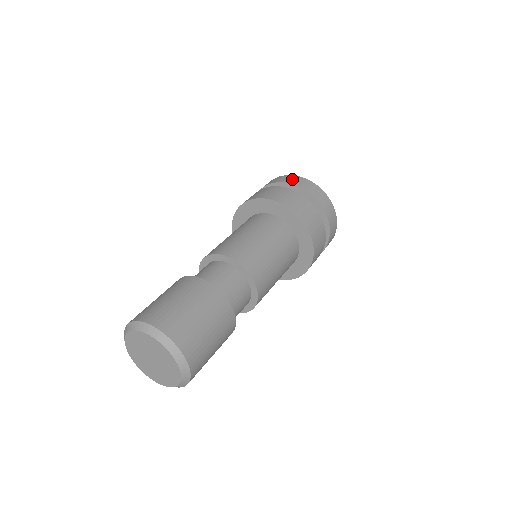
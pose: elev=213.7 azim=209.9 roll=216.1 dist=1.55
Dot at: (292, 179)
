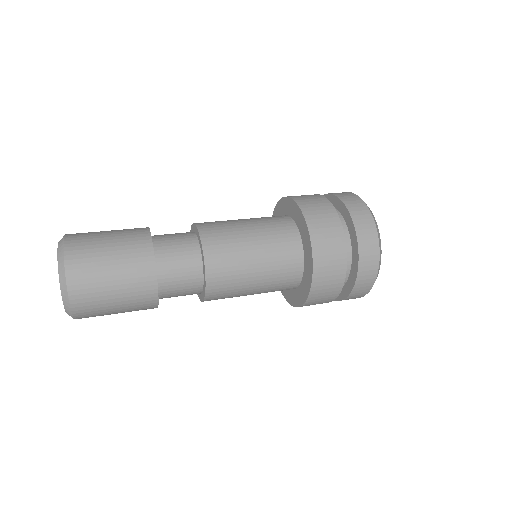
Dot at: occluded
